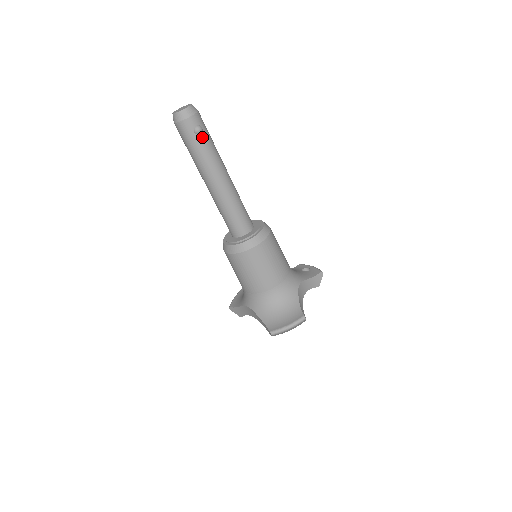
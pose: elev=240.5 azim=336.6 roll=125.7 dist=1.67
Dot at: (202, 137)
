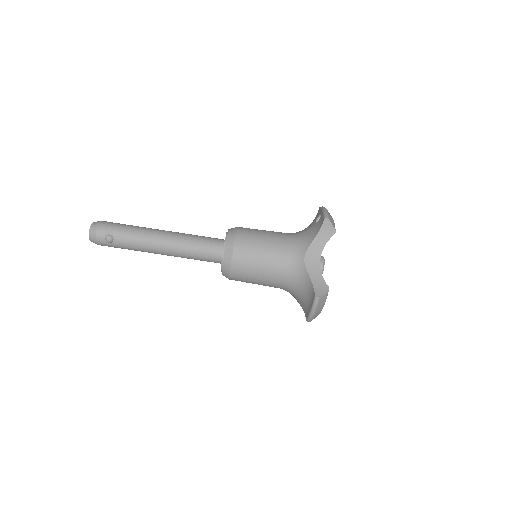
Dot at: (117, 240)
